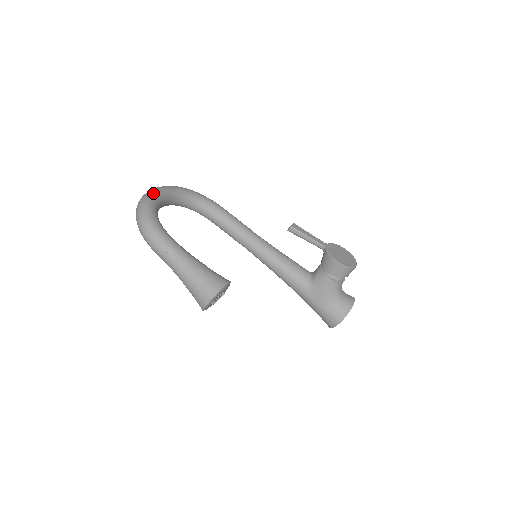
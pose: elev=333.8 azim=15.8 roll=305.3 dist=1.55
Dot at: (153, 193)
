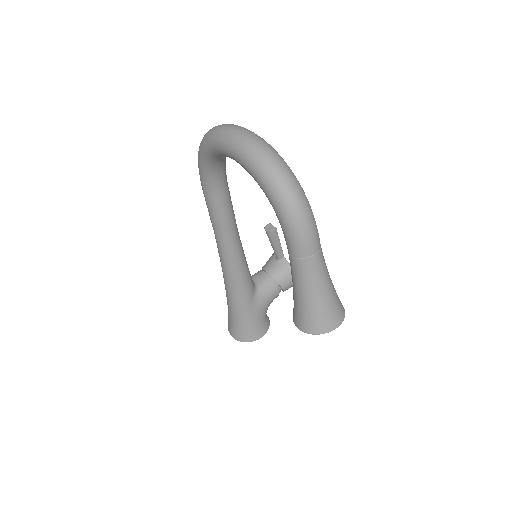
Dot at: occluded
